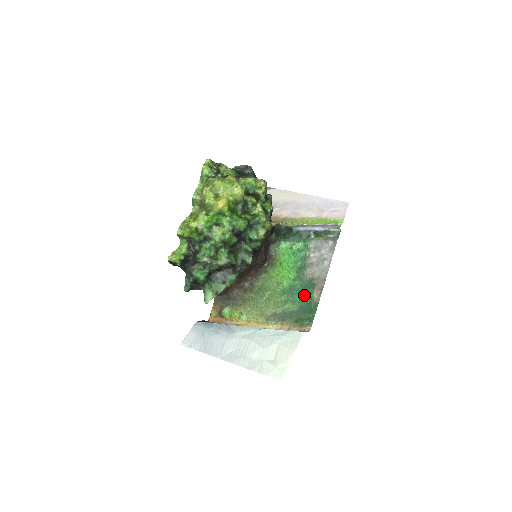
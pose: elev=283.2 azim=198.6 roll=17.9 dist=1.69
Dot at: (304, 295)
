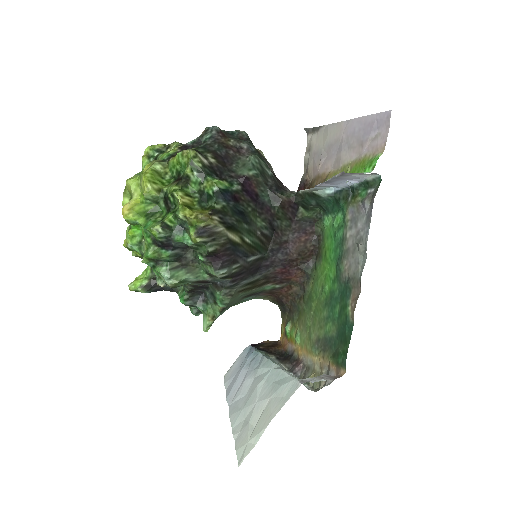
Dot at: (340, 309)
